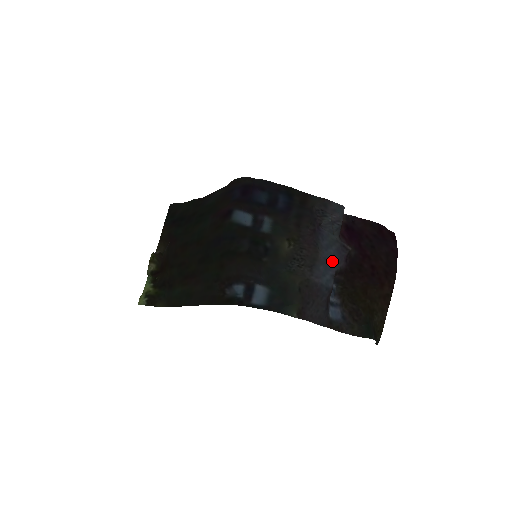
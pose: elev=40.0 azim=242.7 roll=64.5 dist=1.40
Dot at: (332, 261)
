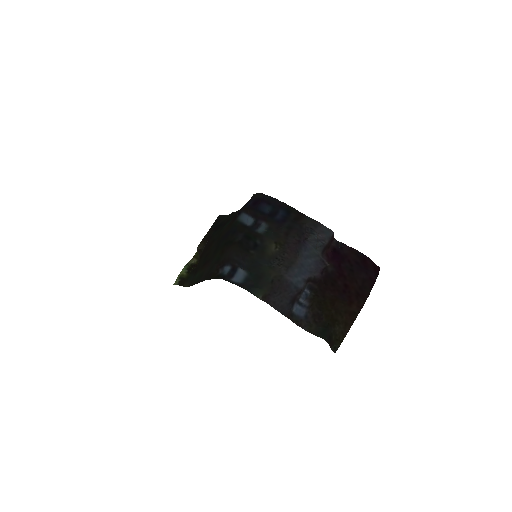
Dot at: (307, 268)
